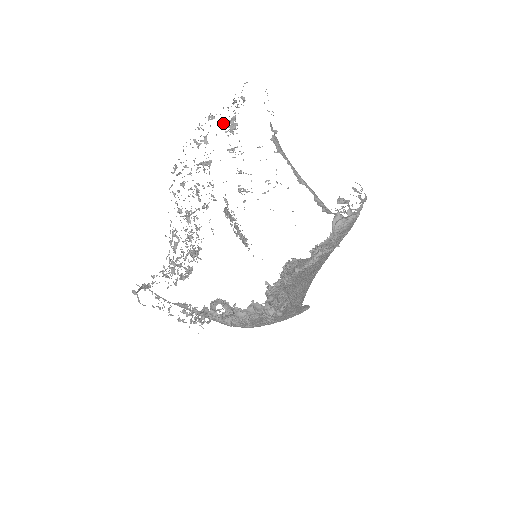
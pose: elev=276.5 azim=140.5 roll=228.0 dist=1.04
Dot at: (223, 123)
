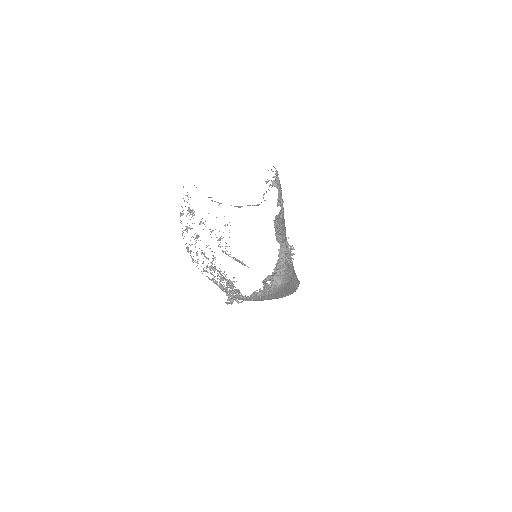
Dot at: occluded
